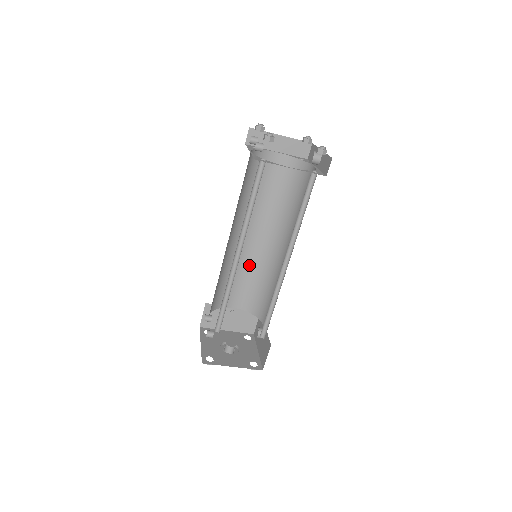
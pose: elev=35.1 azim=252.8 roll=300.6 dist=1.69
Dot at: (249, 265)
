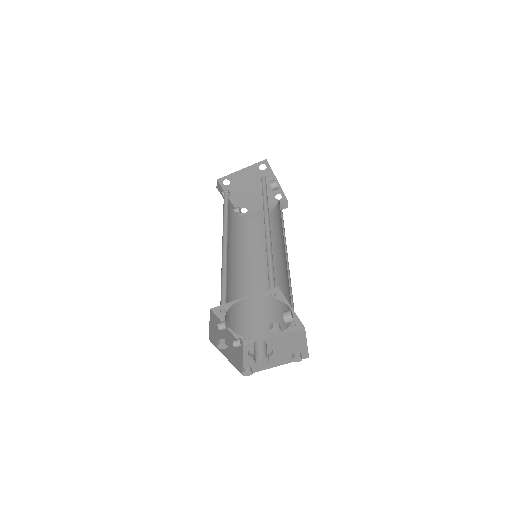
Dot at: occluded
